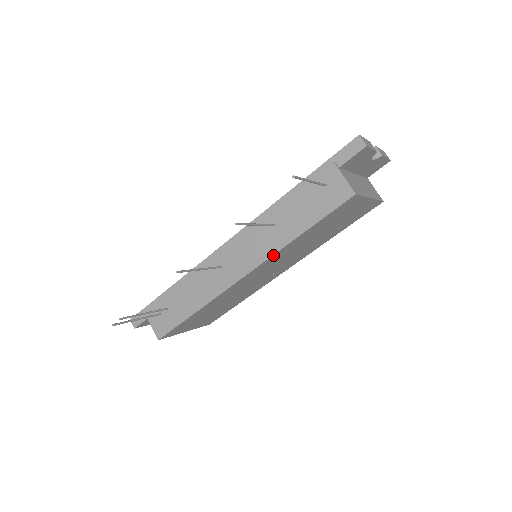
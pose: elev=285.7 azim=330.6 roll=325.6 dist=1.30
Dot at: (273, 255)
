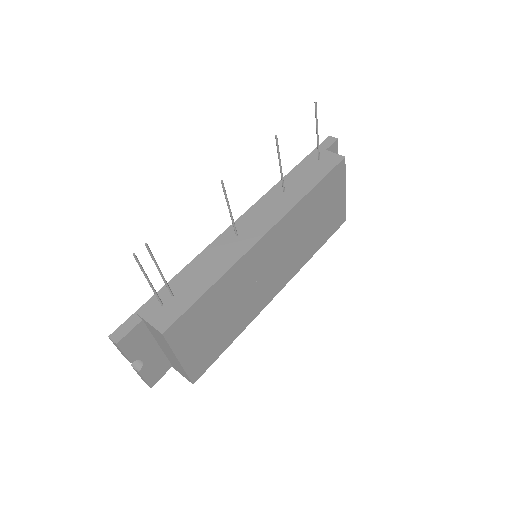
Dot at: (291, 210)
